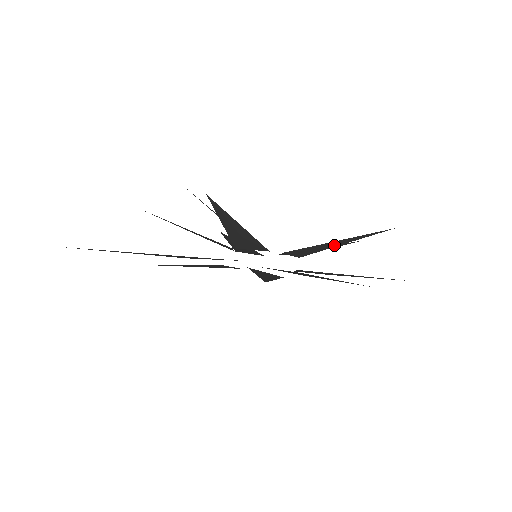
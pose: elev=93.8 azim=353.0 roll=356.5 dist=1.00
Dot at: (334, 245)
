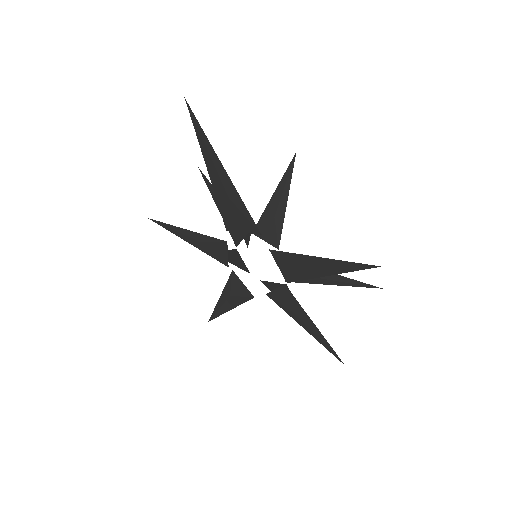
Dot at: (326, 279)
